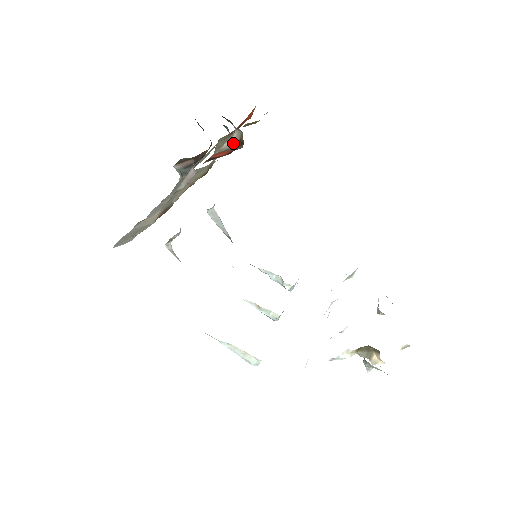
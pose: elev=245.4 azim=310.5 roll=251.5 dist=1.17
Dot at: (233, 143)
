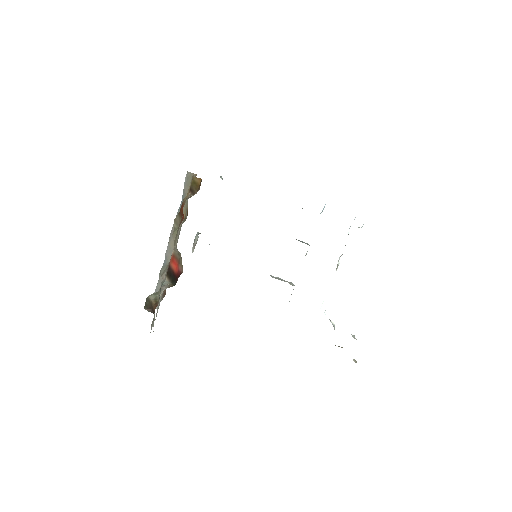
Dot at: (179, 252)
